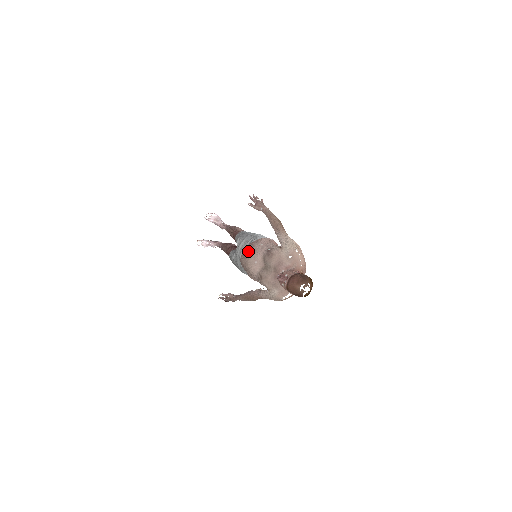
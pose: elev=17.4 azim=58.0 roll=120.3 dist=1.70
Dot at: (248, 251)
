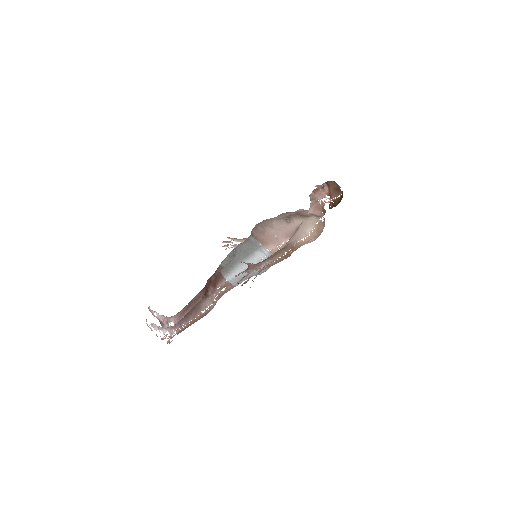
Dot at: occluded
